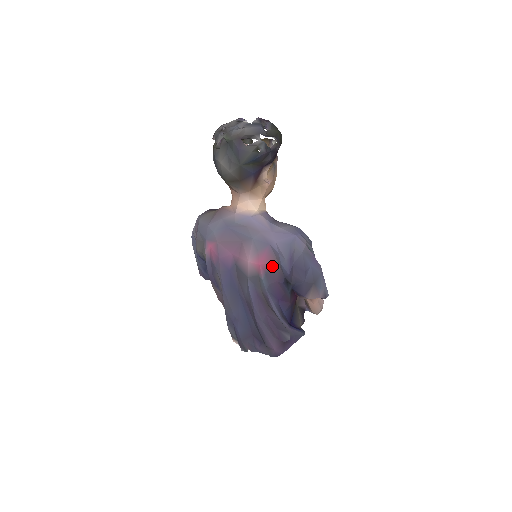
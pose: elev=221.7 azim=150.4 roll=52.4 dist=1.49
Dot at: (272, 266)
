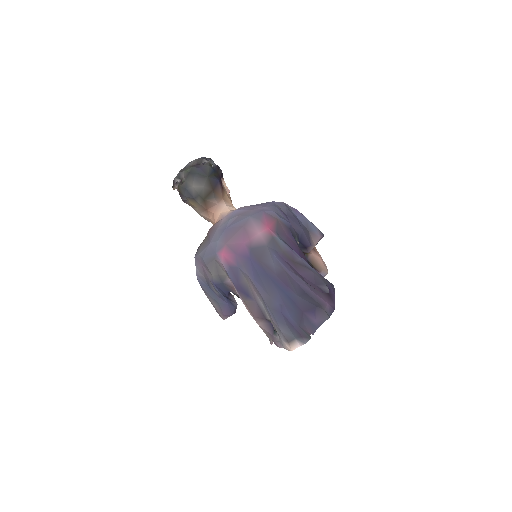
Dot at: (276, 224)
